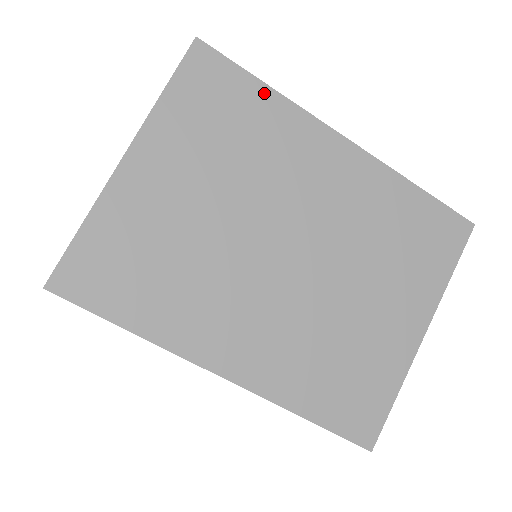
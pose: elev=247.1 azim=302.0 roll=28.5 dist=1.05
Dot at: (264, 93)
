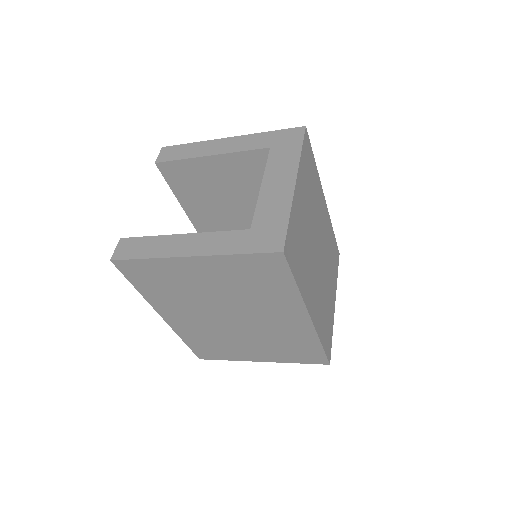
Dot at: (315, 166)
